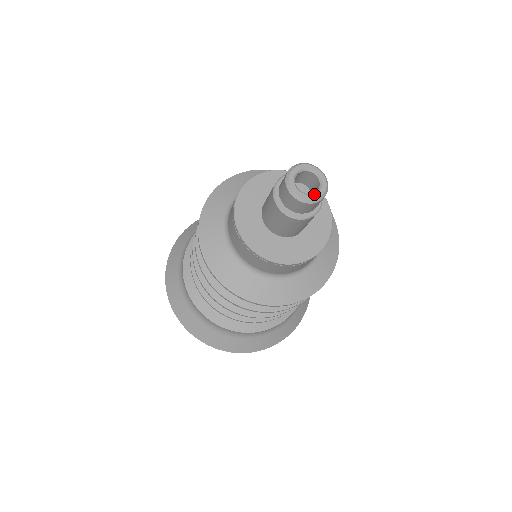
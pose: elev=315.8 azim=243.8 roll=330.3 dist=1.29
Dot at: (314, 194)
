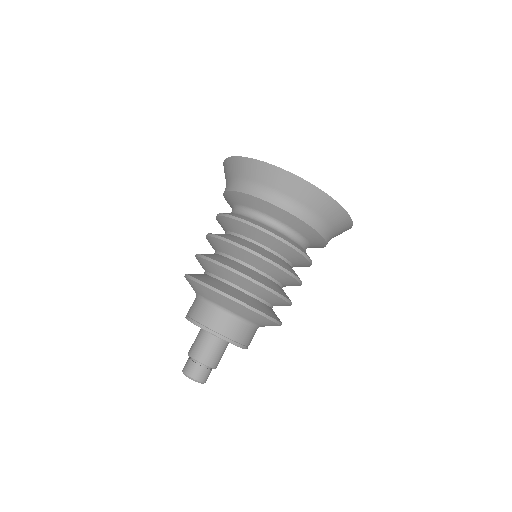
Dot at: occluded
